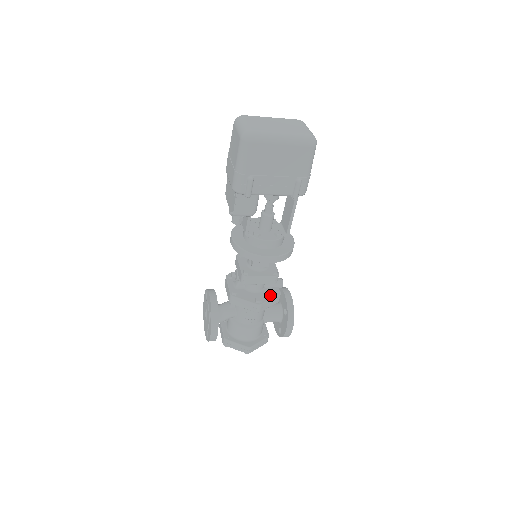
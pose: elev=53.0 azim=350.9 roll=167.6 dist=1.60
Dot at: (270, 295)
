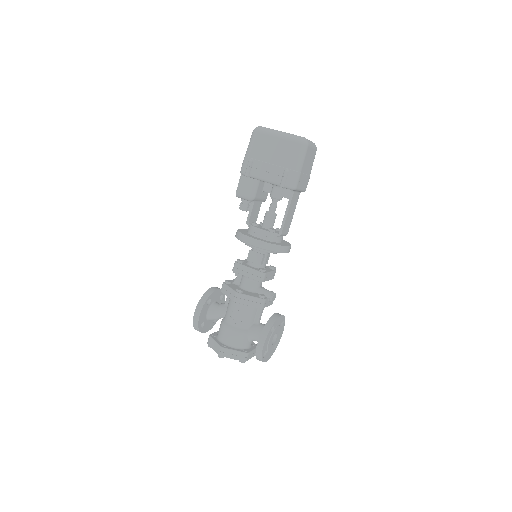
Dot at: (254, 295)
